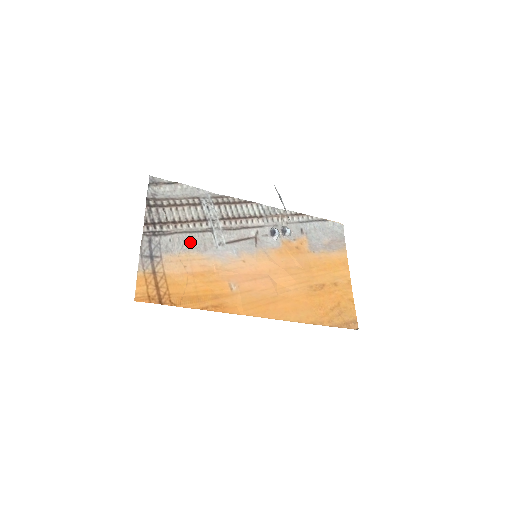
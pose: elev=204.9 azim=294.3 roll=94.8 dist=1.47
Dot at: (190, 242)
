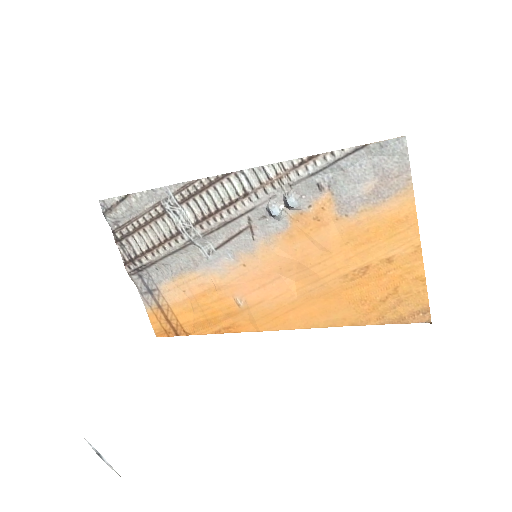
Dot at: (176, 263)
